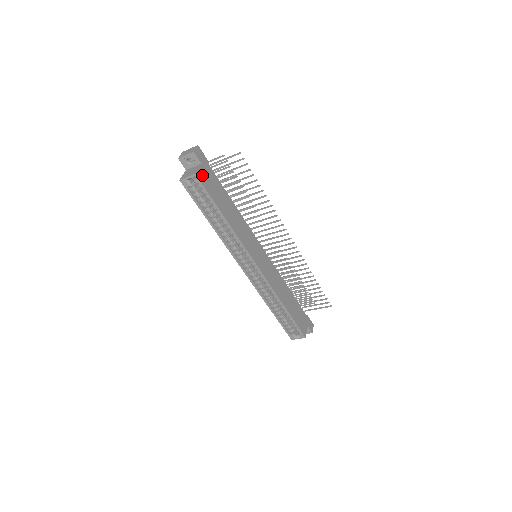
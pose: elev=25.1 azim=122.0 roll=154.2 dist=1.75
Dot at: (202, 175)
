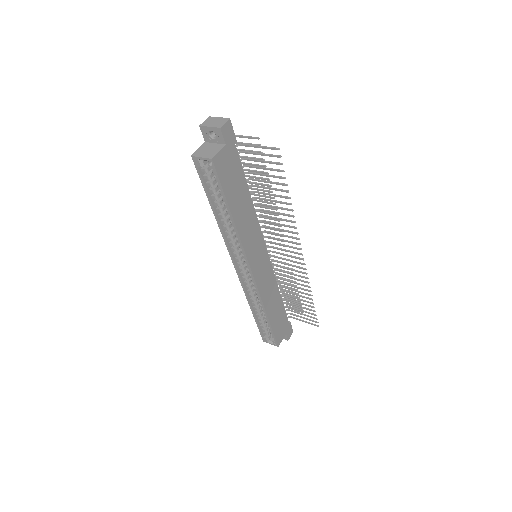
Dot at: (221, 160)
